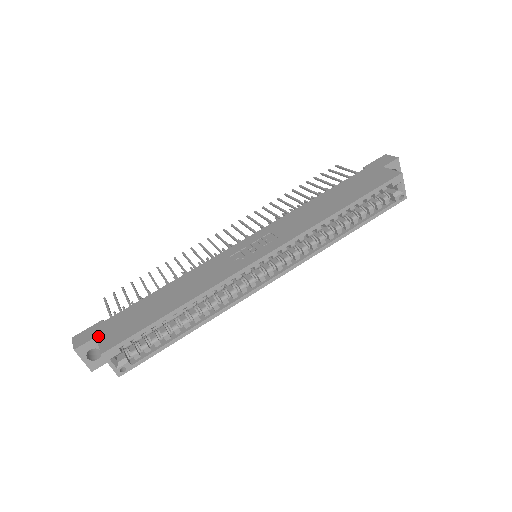
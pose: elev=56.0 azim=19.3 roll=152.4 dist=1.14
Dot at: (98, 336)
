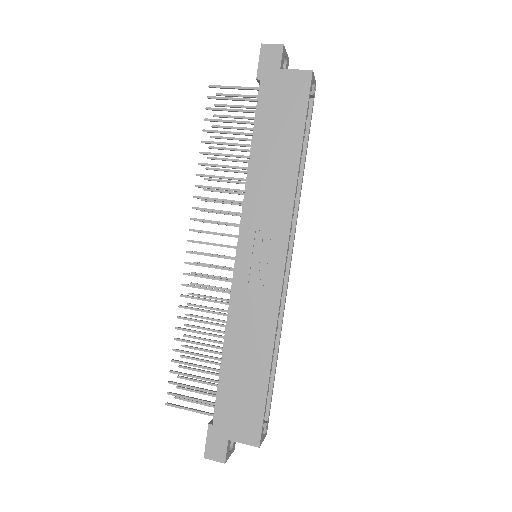
Dot at: (230, 439)
